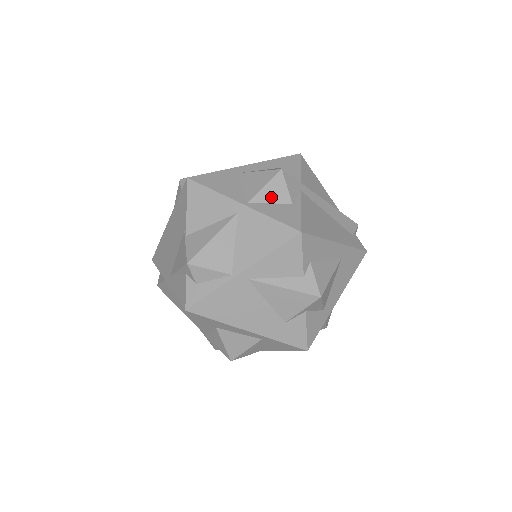
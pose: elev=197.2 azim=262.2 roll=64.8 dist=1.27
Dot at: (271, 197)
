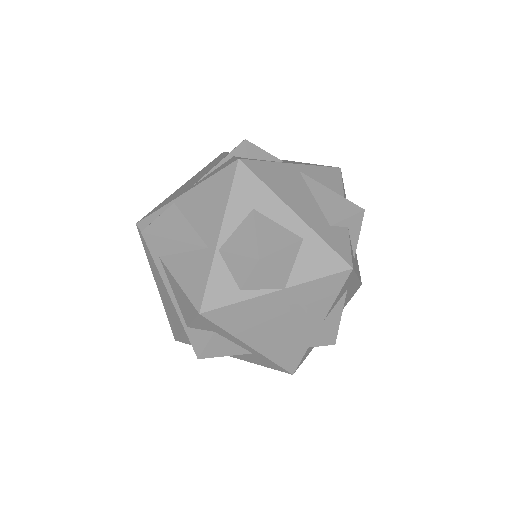
Dot at: occluded
